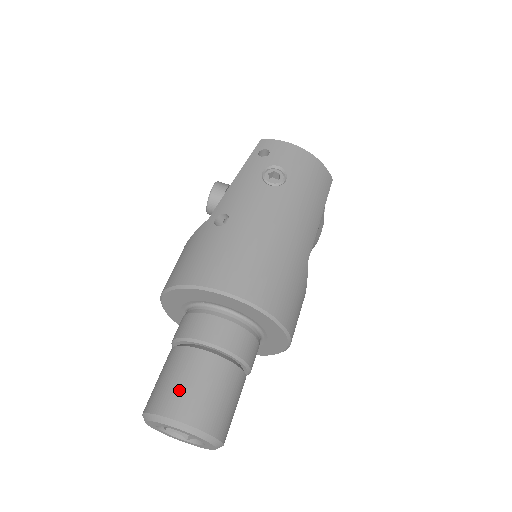
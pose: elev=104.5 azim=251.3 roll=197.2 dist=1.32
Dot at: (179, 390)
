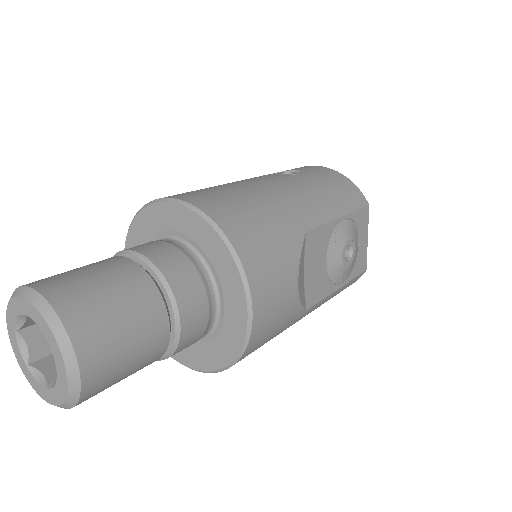
Dot at: occluded
